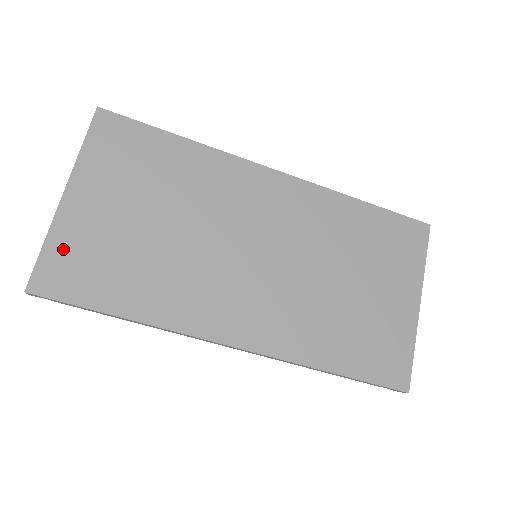
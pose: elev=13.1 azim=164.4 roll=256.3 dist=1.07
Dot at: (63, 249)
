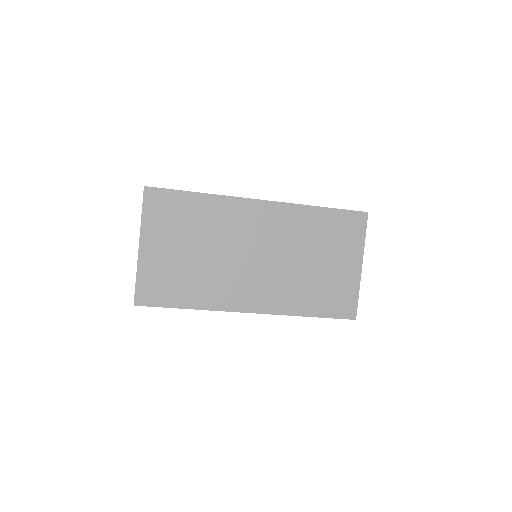
Dot at: (147, 278)
